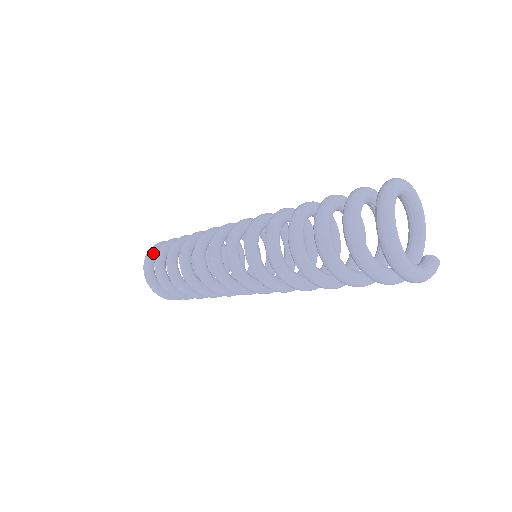
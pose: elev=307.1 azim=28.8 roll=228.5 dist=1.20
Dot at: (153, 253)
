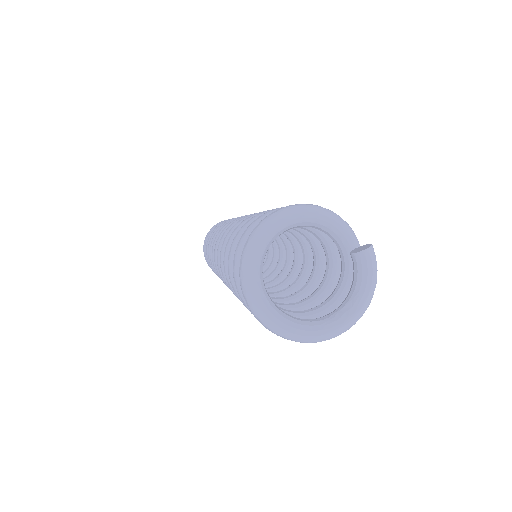
Dot at: occluded
